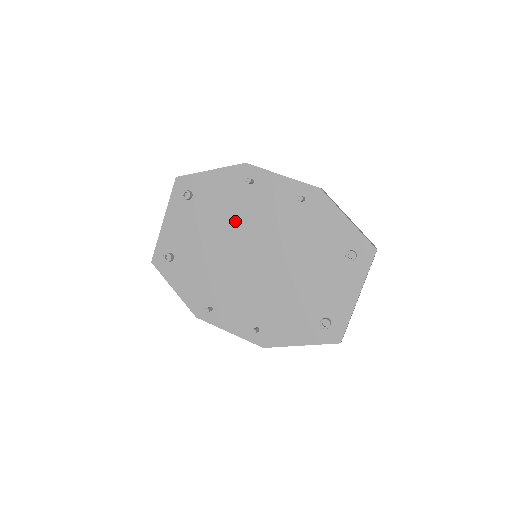
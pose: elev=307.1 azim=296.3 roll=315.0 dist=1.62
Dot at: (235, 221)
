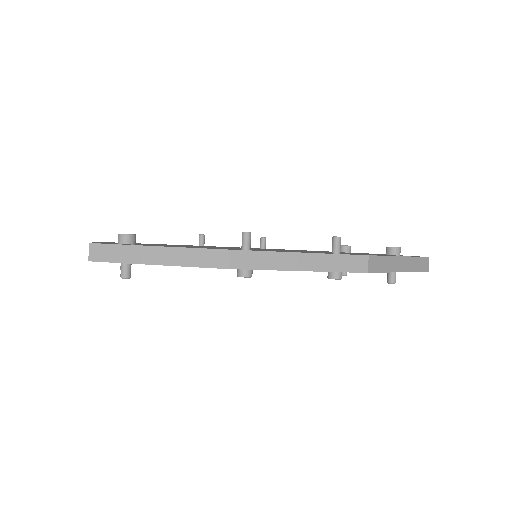
Dot at: occluded
